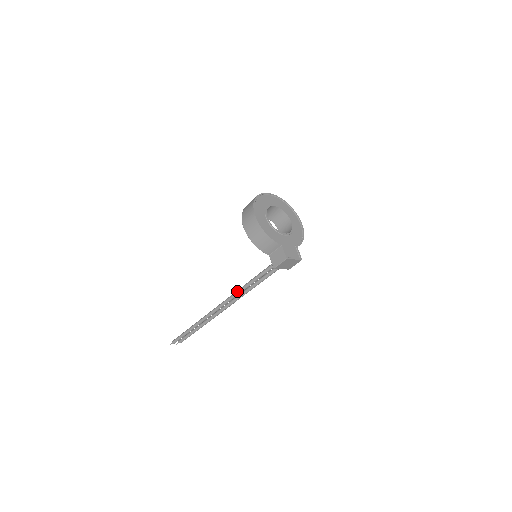
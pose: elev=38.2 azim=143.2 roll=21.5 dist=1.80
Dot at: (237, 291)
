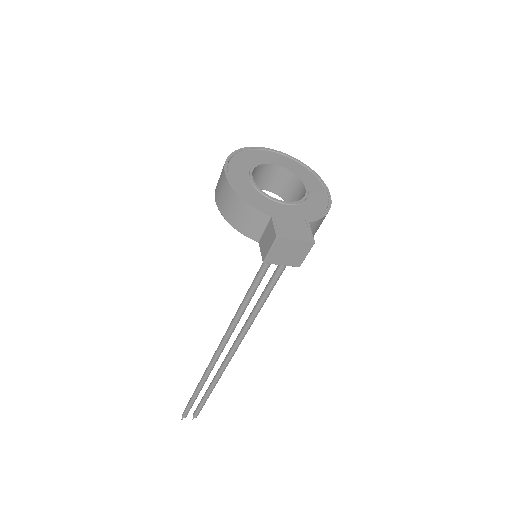
Dot at: (232, 319)
